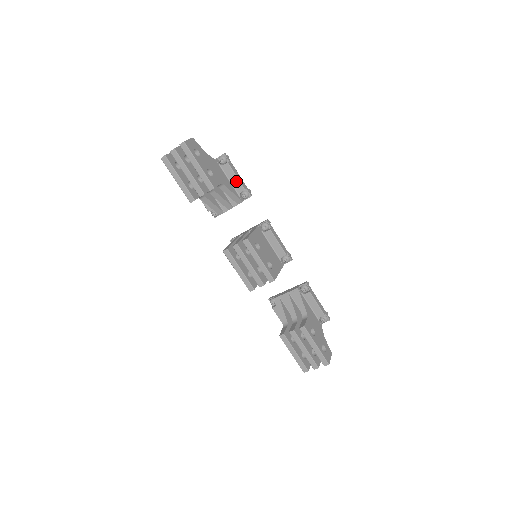
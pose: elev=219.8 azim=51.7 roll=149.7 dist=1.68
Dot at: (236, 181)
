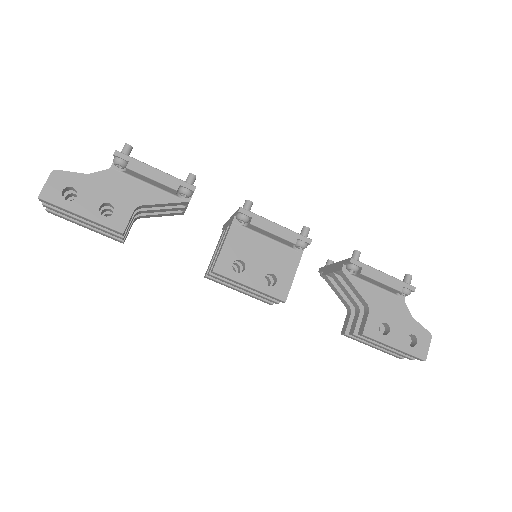
Dot at: (158, 184)
